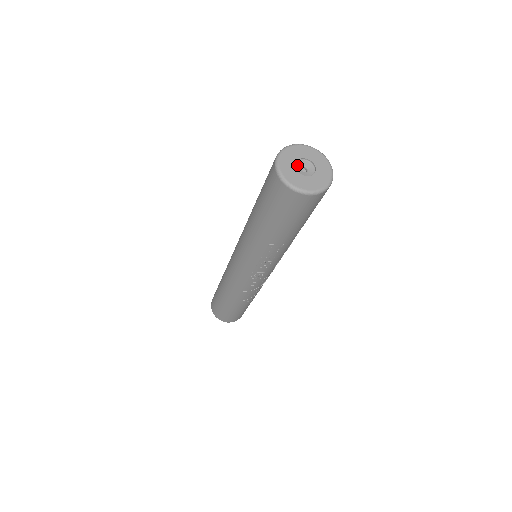
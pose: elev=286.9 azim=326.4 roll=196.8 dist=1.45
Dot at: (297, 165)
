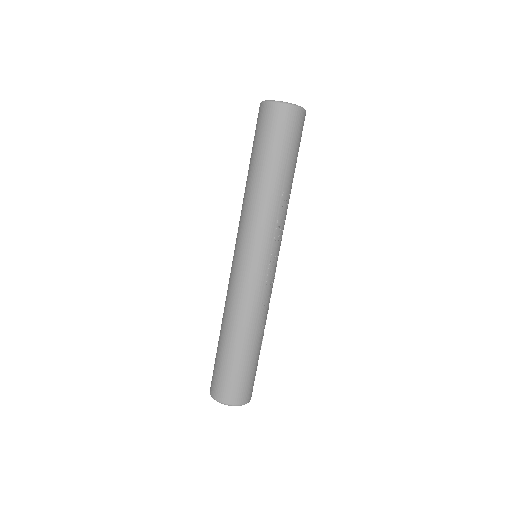
Dot at: occluded
